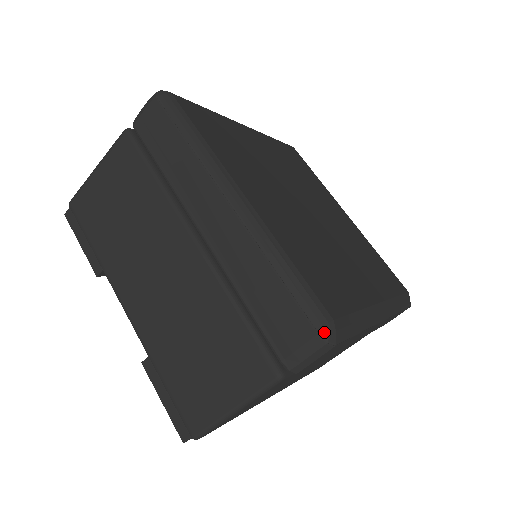
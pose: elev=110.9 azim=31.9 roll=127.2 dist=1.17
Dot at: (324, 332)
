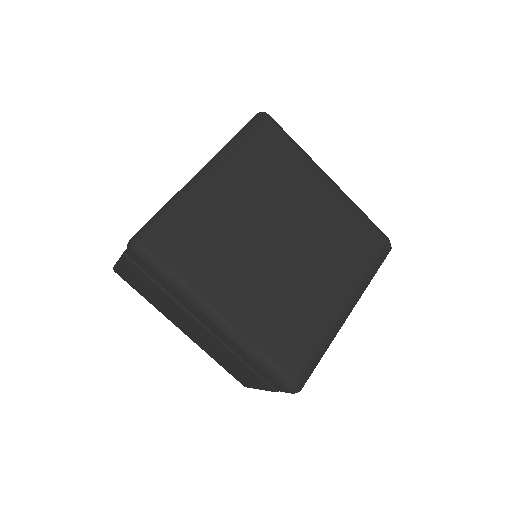
Dot at: (291, 390)
